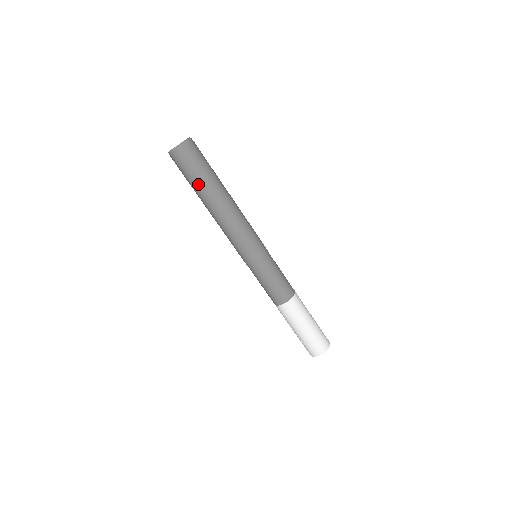
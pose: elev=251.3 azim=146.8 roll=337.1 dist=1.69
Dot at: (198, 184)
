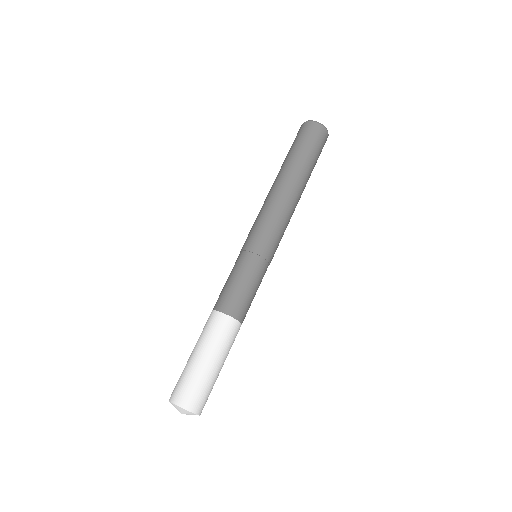
Dot at: (296, 155)
